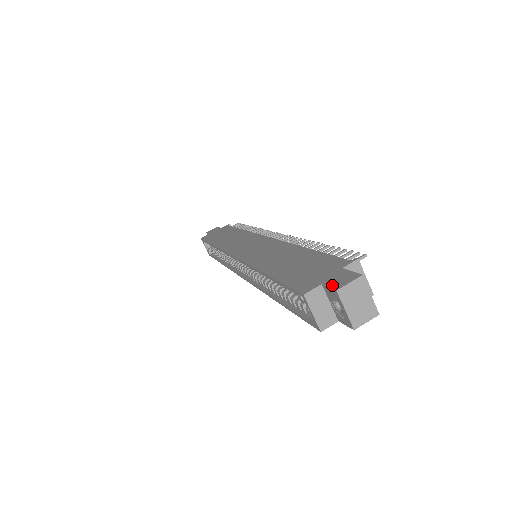
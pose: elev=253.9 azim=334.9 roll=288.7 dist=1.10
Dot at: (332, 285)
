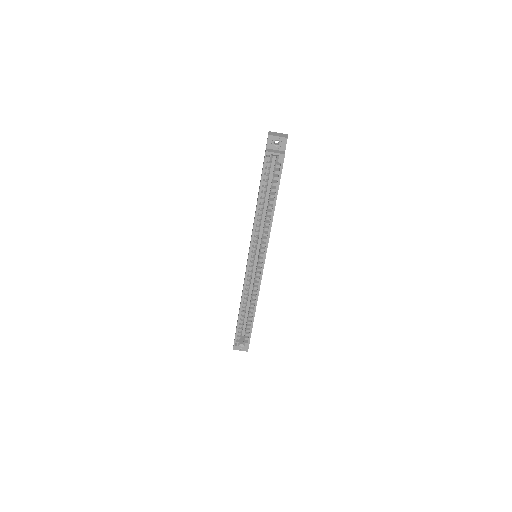
Dot at: (267, 141)
